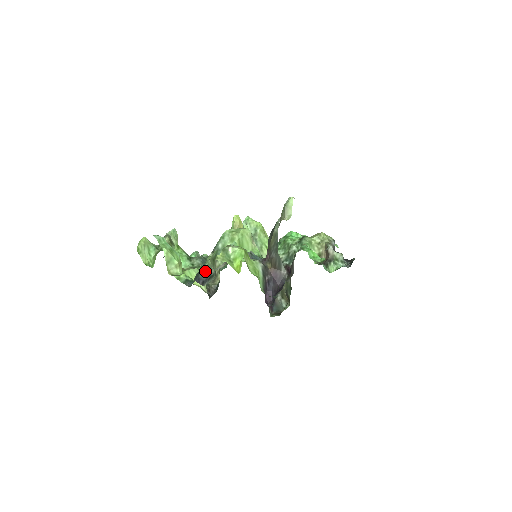
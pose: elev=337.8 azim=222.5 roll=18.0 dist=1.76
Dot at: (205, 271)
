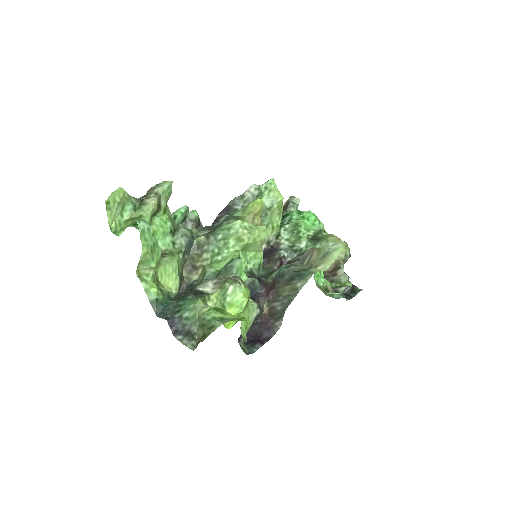
Dot at: (186, 320)
